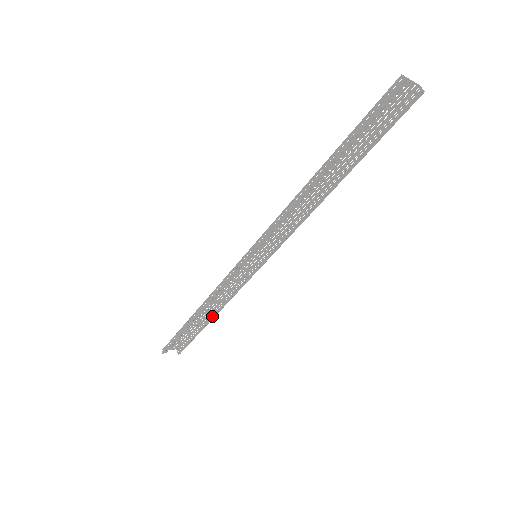
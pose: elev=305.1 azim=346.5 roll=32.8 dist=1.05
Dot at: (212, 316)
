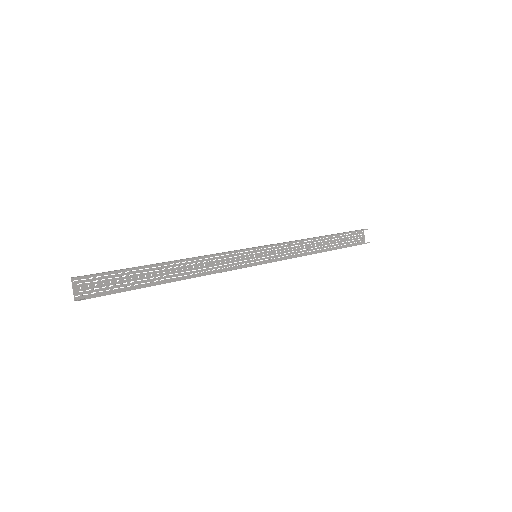
Dot at: (173, 281)
